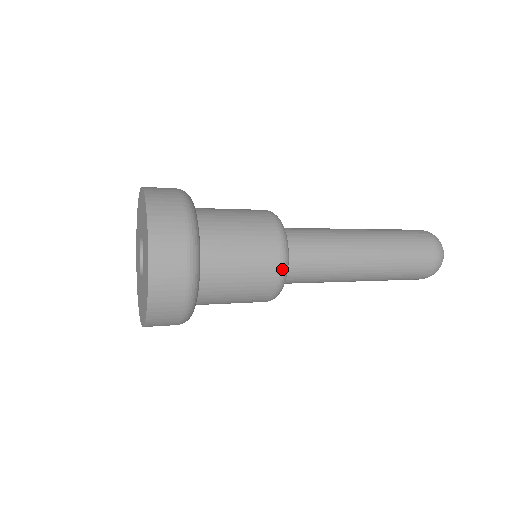
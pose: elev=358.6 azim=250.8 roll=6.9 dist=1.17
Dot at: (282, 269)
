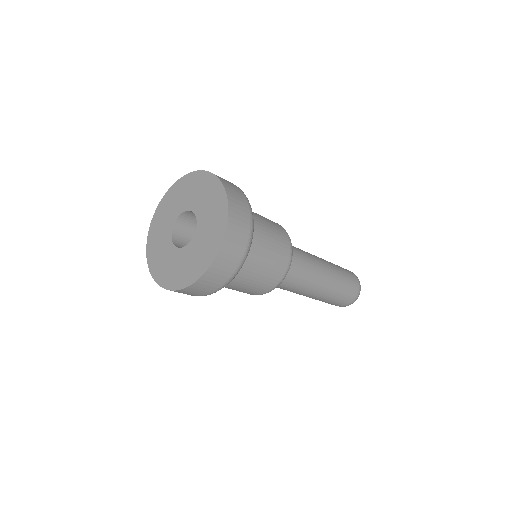
Dot at: (284, 230)
